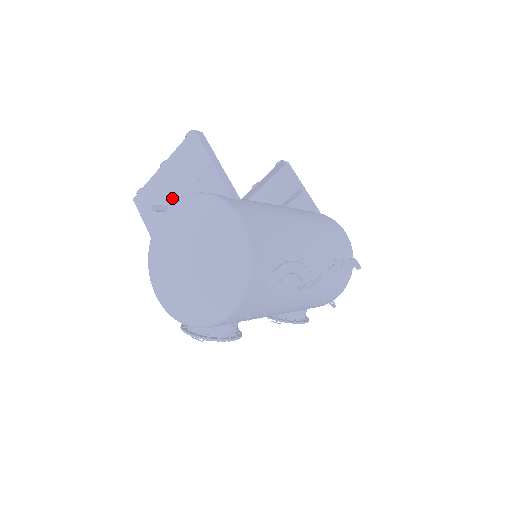
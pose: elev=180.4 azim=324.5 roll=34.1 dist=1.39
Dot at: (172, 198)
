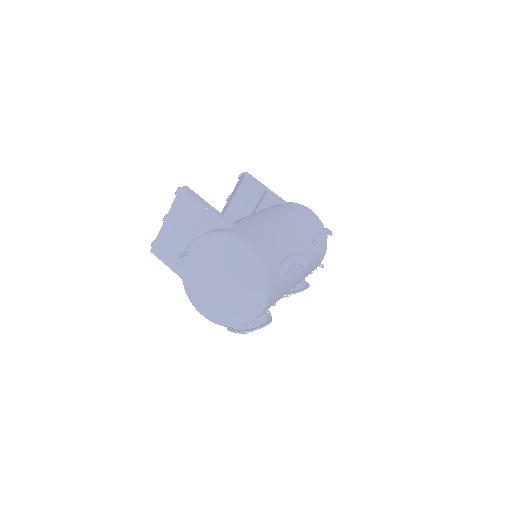
Dot at: (183, 241)
